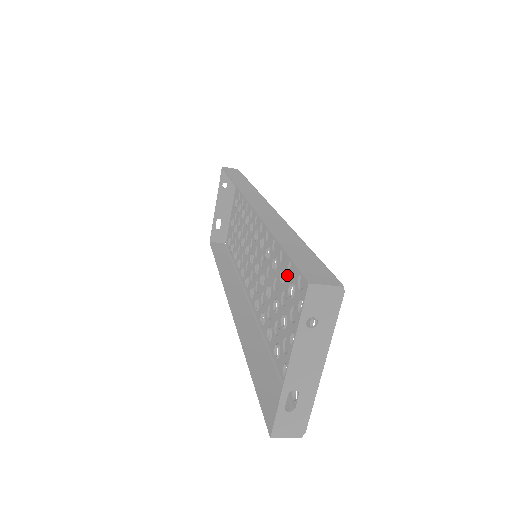
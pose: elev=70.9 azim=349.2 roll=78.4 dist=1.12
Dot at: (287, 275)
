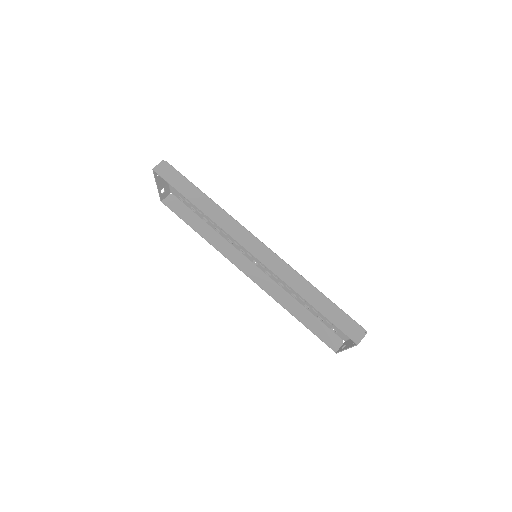
Dot at: occluded
